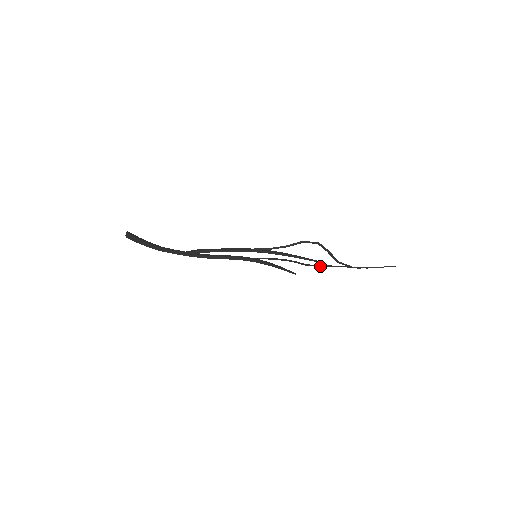
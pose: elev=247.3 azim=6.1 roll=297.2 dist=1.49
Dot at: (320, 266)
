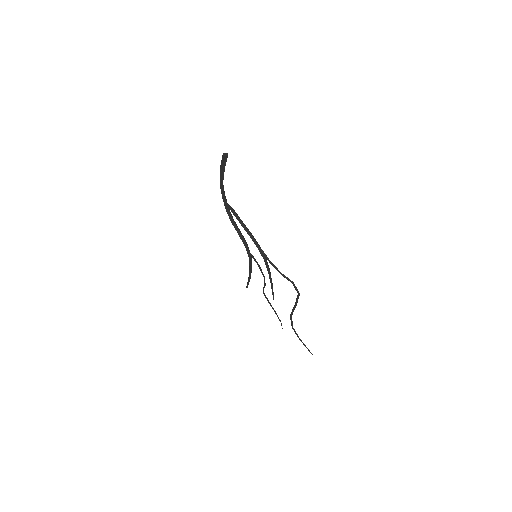
Dot at: (268, 301)
